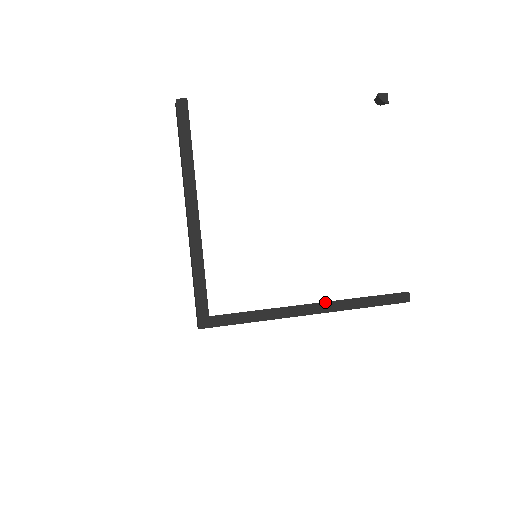
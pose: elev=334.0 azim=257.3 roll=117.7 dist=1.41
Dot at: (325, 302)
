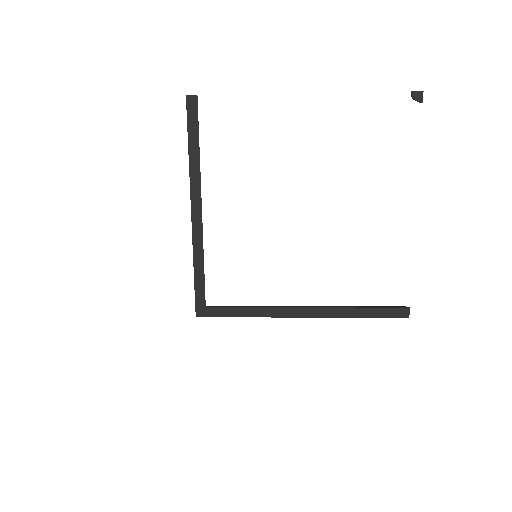
Dot at: (318, 308)
